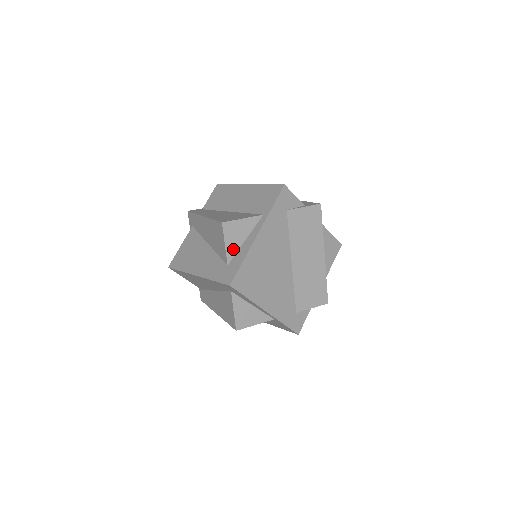
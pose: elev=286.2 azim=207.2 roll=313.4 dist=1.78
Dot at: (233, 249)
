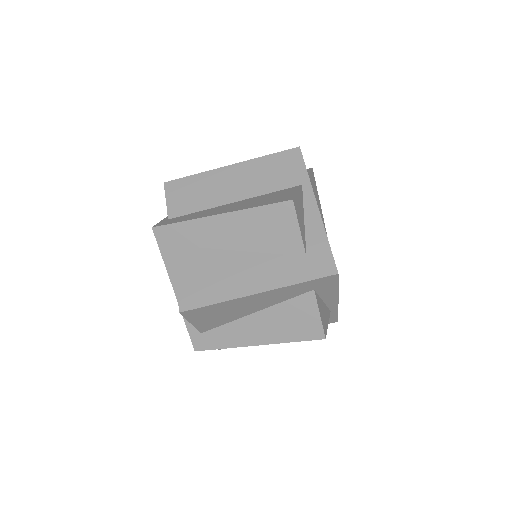
Dot at: (303, 234)
